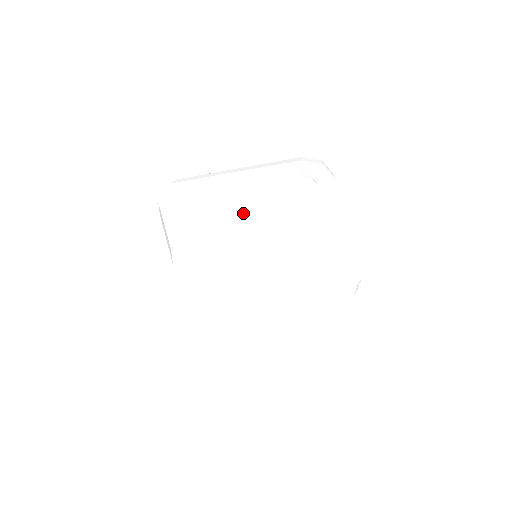
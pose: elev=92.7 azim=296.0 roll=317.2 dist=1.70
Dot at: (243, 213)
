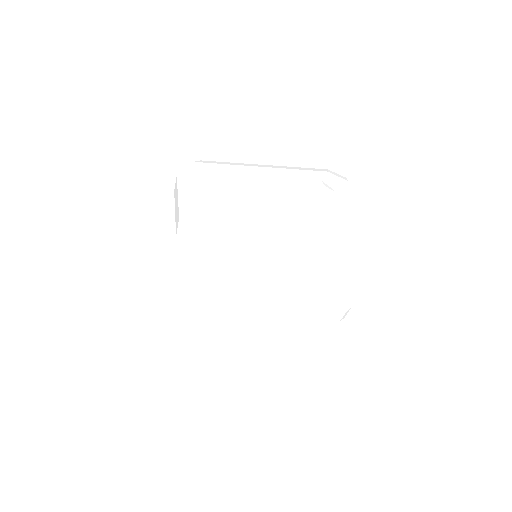
Dot at: (259, 205)
